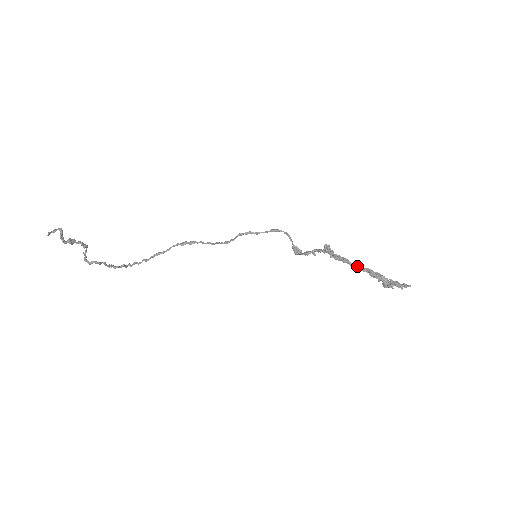
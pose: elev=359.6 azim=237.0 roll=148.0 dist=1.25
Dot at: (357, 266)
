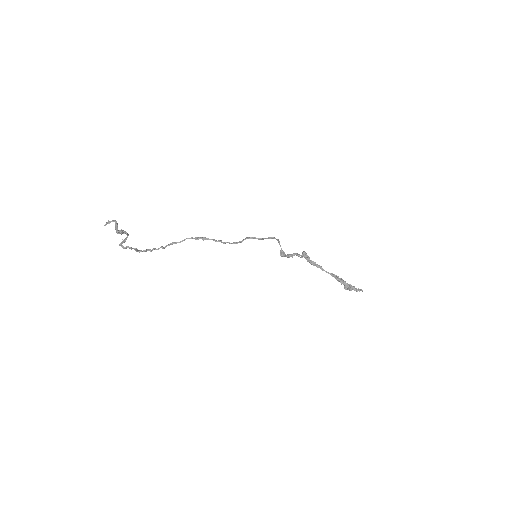
Dot at: (327, 272)
